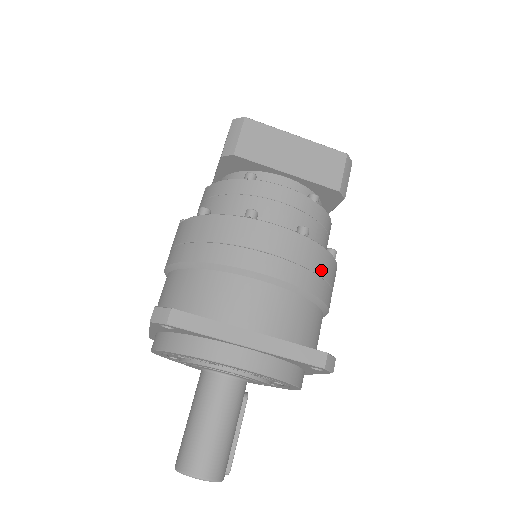
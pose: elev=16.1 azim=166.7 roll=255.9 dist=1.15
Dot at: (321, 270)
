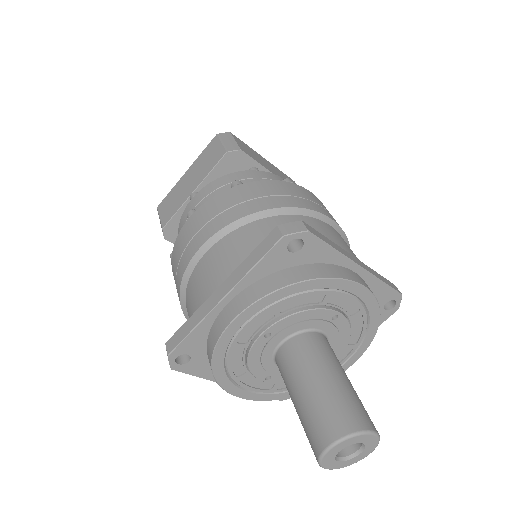
Dot at: occluded
